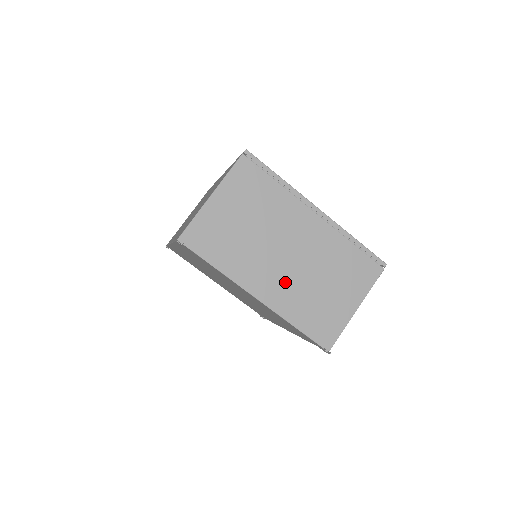
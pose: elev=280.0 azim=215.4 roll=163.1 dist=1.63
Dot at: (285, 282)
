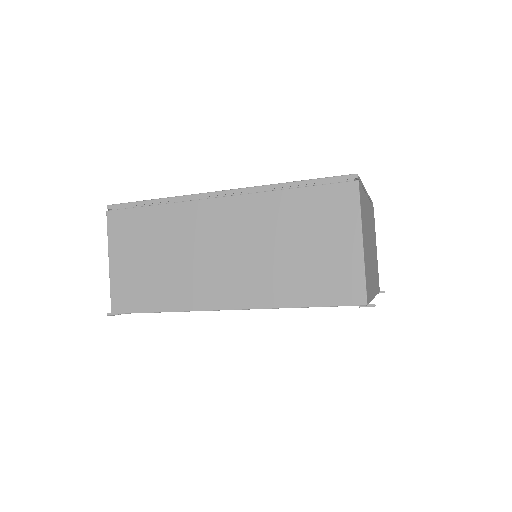
Dot at: occluded
